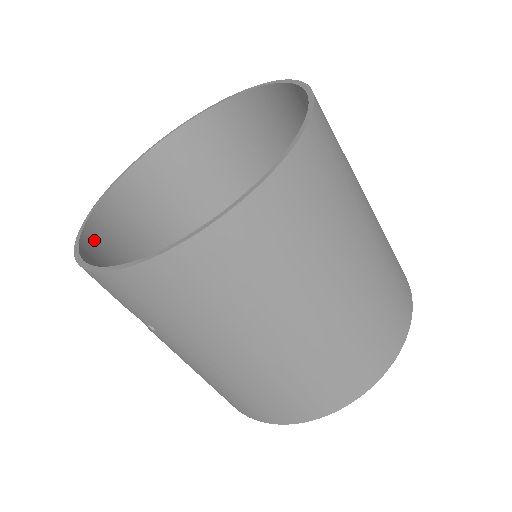
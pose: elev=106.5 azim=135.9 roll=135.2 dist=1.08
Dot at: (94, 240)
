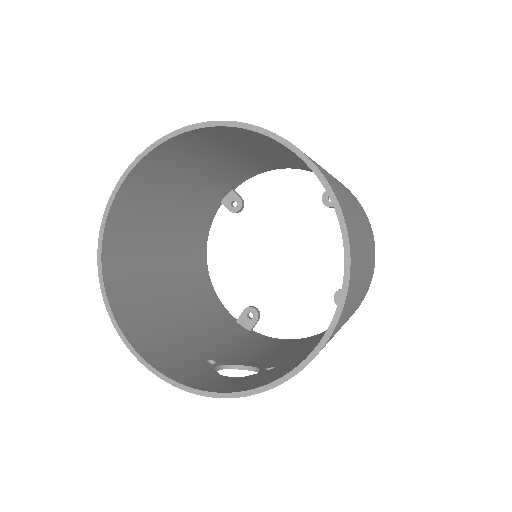
Dot at: (161, 363)
